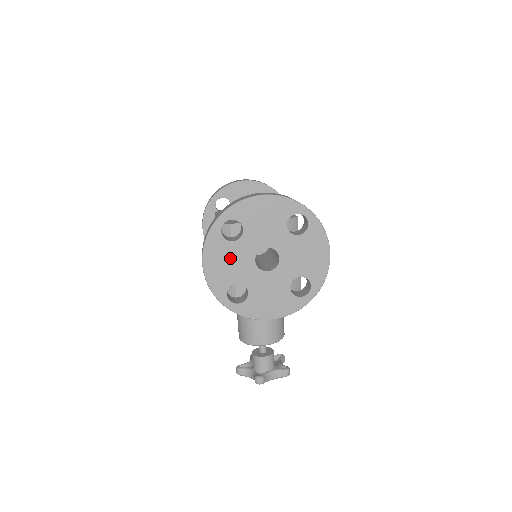
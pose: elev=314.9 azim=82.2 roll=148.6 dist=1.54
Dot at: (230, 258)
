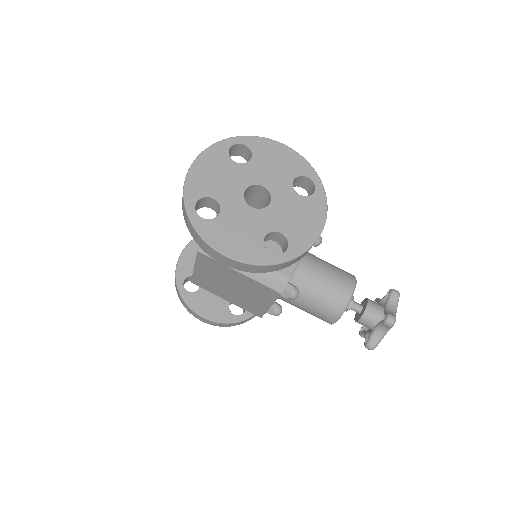
Dot at: (234, 227)
